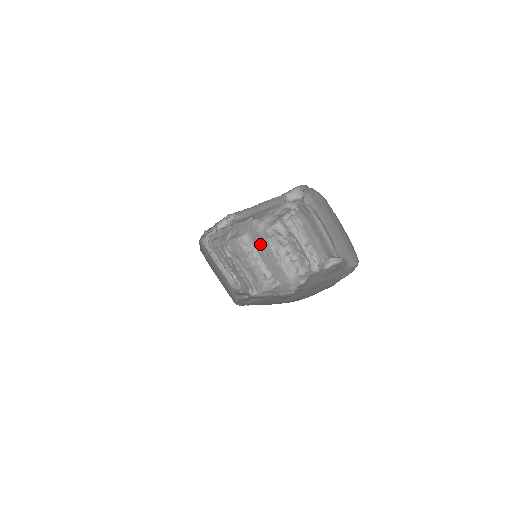
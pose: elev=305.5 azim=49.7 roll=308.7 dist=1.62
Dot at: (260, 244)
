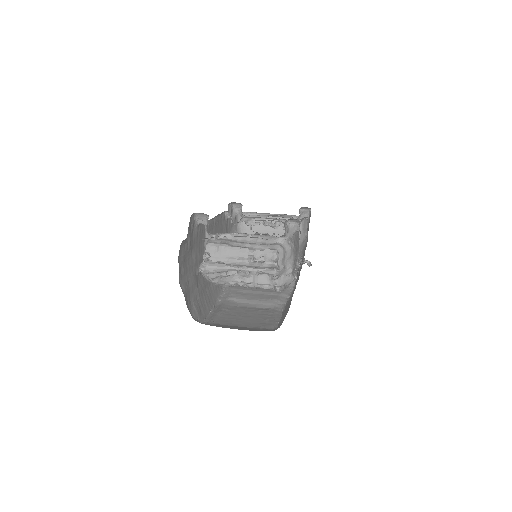
Dot at: occluded
